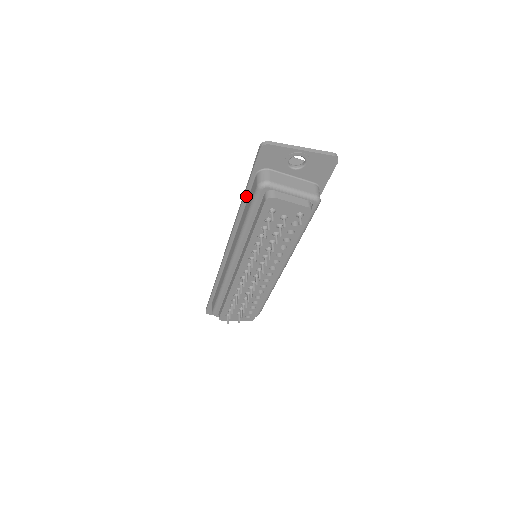
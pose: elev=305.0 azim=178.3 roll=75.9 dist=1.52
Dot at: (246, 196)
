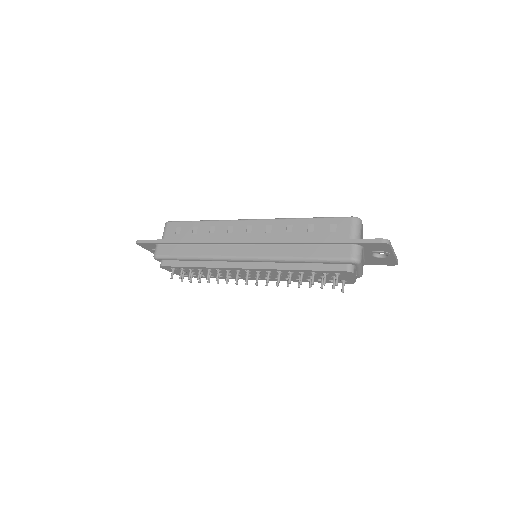
Dot at: (322, 243)
